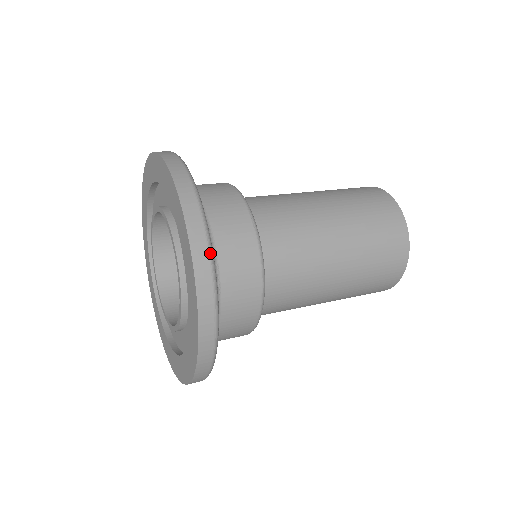
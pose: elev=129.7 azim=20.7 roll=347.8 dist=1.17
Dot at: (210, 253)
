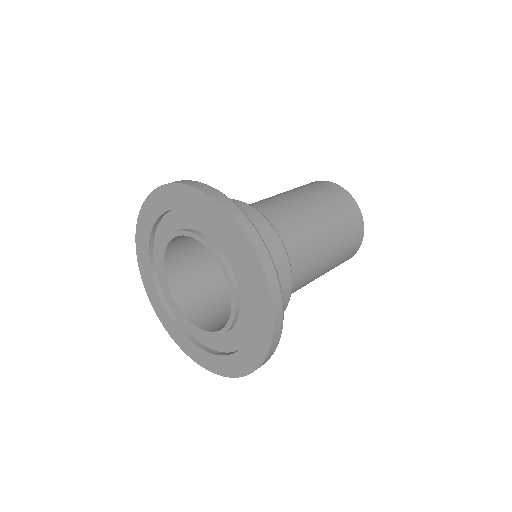
Dot at: (240, 209)
